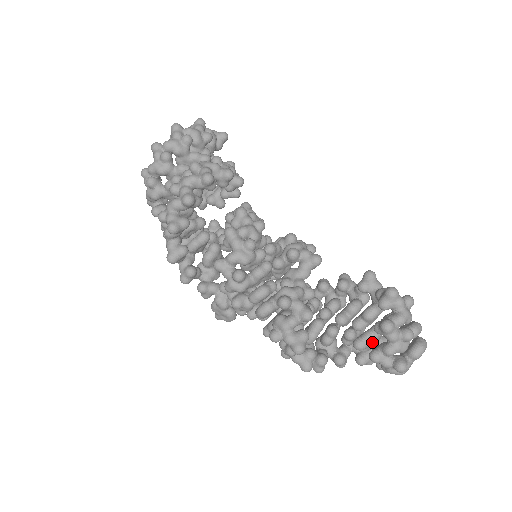
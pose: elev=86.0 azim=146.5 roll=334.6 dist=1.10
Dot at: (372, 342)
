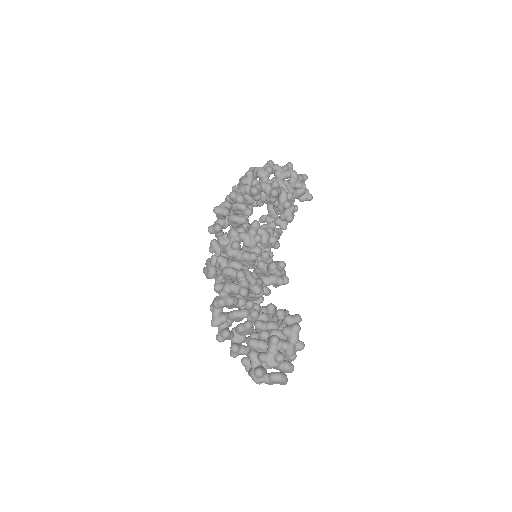
Dot at: (260, 348)
